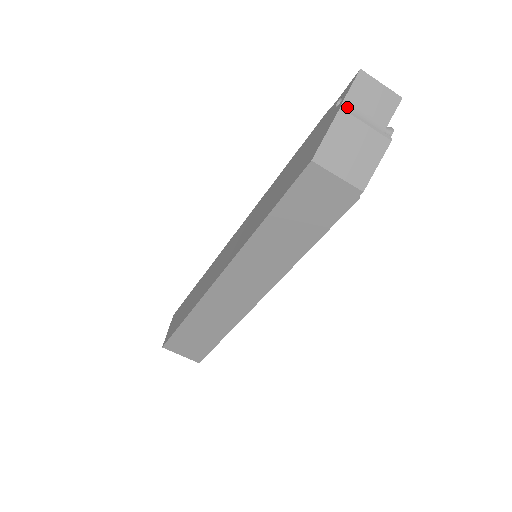
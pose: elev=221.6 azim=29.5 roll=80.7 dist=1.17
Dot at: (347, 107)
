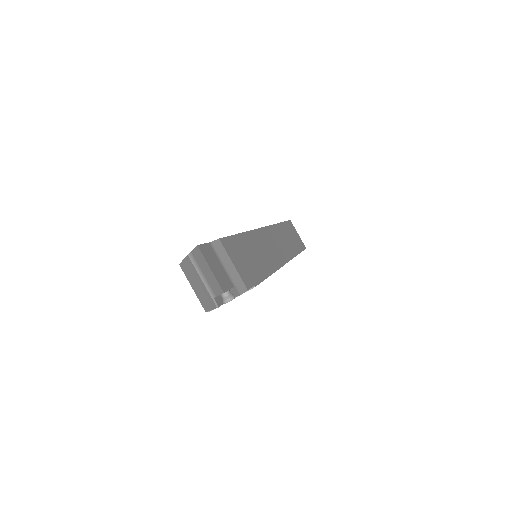
Dot at: (193, 258)
